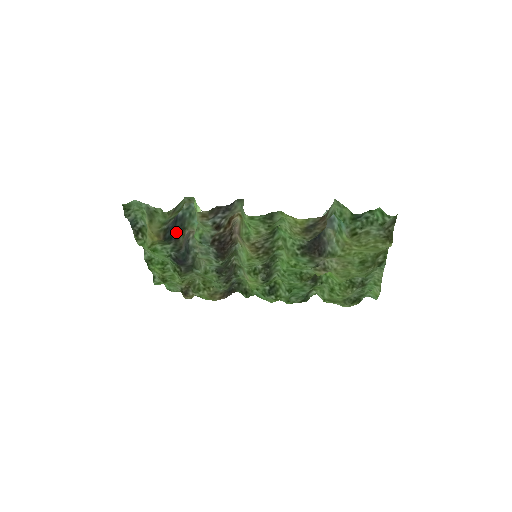
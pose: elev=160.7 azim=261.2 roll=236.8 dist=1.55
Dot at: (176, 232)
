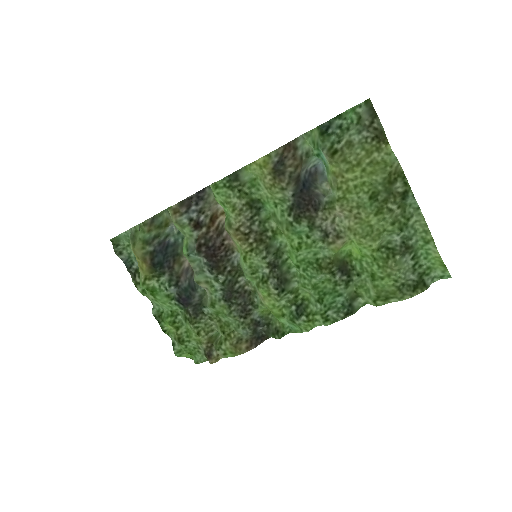
Dot at: (168, 258)
